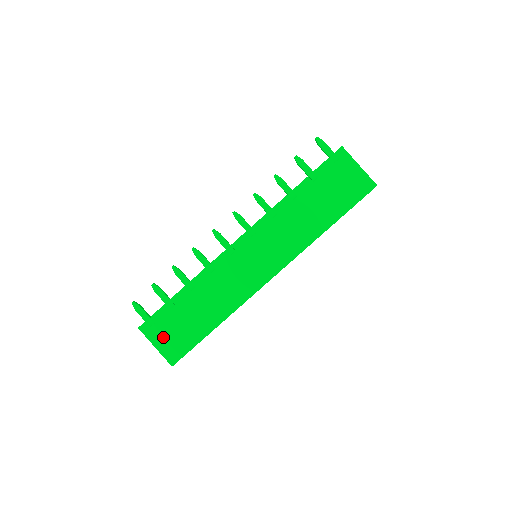
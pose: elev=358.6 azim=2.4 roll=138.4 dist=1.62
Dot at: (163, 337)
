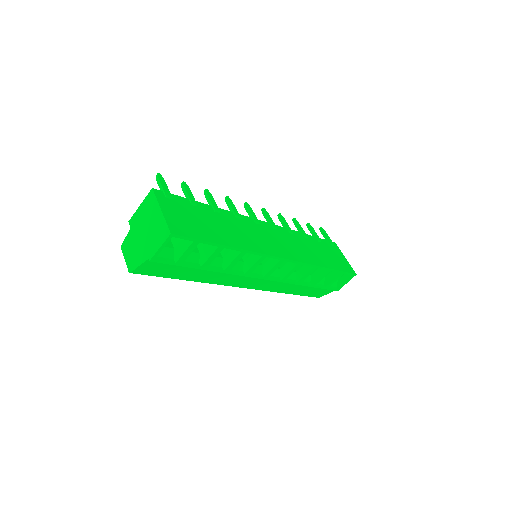
Dot at: (174, 211)
